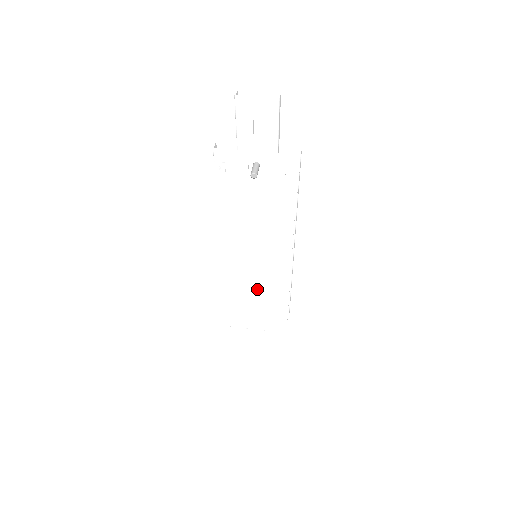
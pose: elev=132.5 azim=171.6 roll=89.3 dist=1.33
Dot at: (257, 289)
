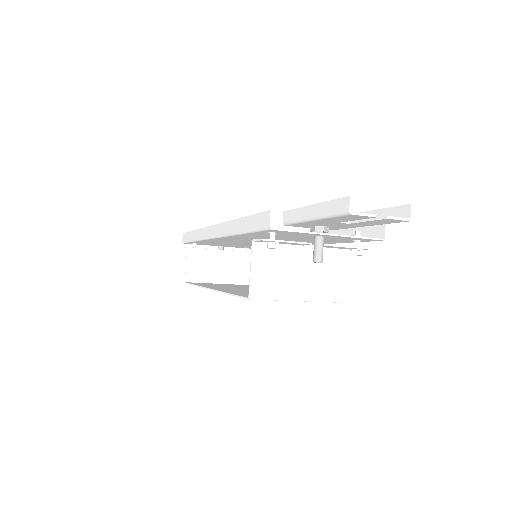
Dot at: occluded
